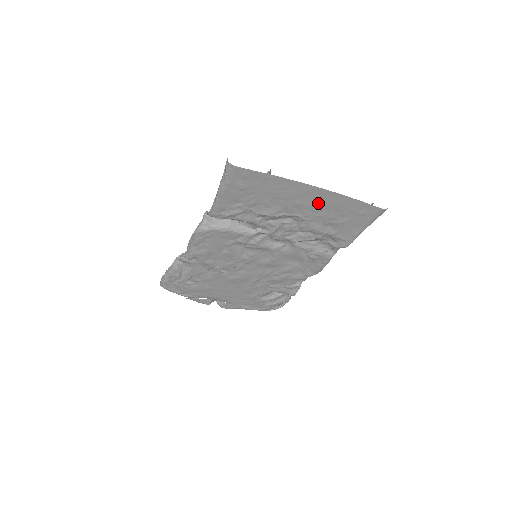
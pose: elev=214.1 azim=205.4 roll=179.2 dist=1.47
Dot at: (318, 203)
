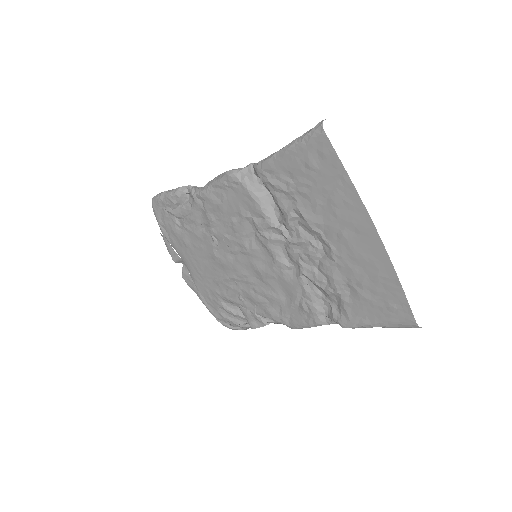
Dot at: (363, 253)
